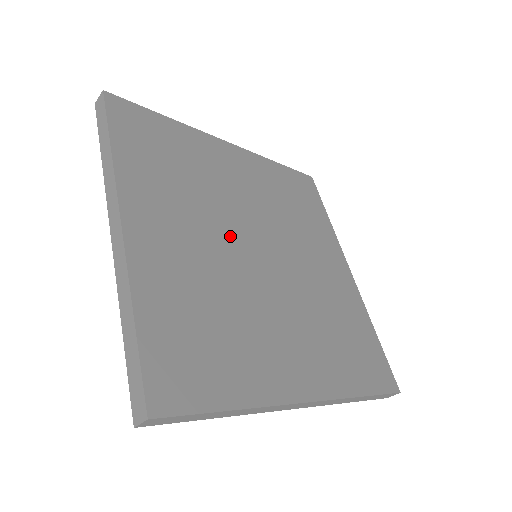
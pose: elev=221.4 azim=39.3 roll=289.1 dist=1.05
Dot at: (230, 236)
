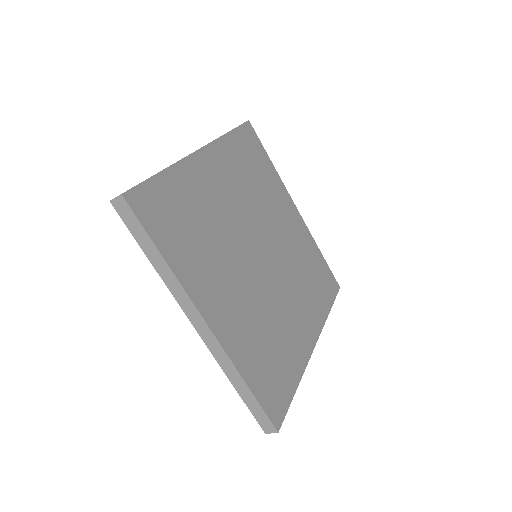
Dot at: (250, 225)
